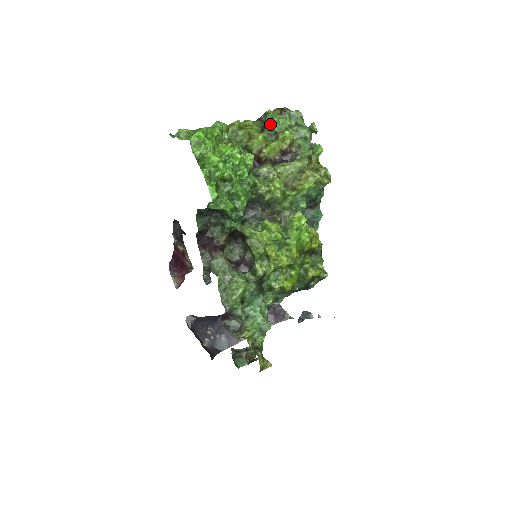
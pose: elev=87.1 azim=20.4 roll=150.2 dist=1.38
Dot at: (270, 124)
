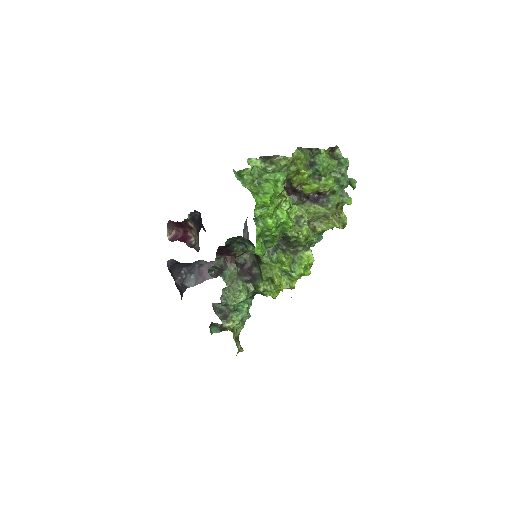
Dot at: (319, 167)
